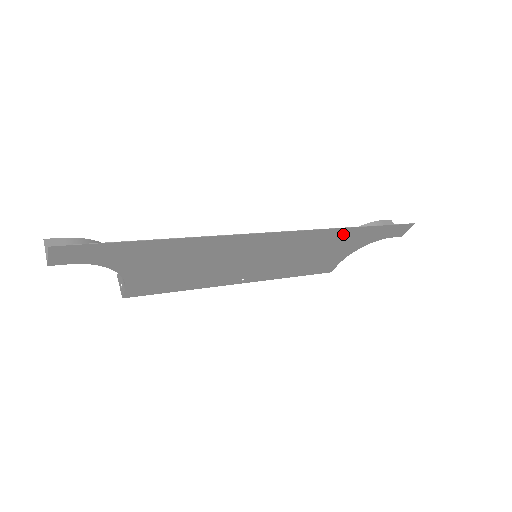
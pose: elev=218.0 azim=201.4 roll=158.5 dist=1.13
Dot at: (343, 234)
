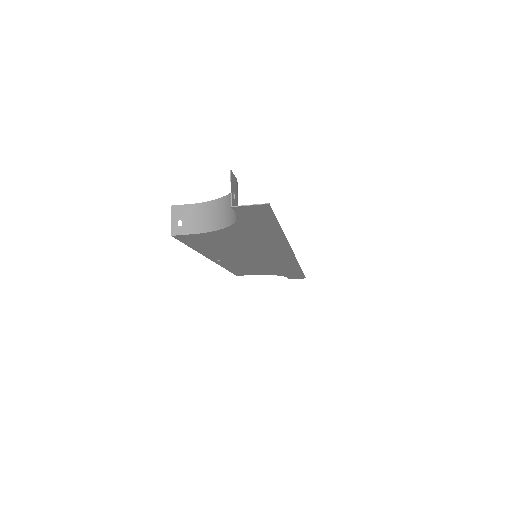
Dot at: (292, 269)
